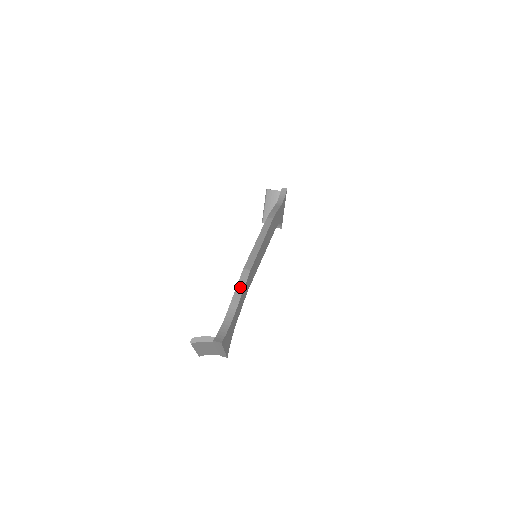
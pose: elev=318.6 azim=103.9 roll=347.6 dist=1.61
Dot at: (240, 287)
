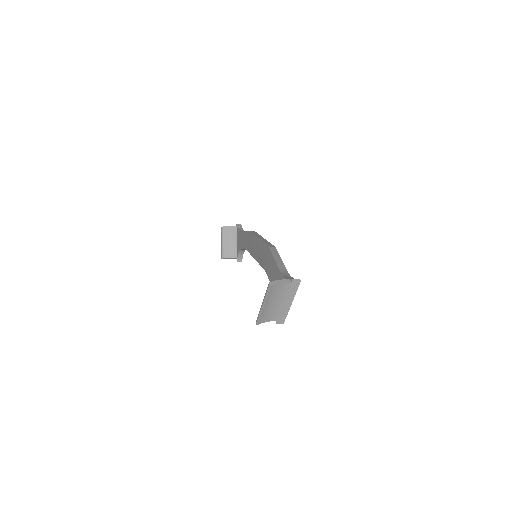
Dot at: (277, 256)
